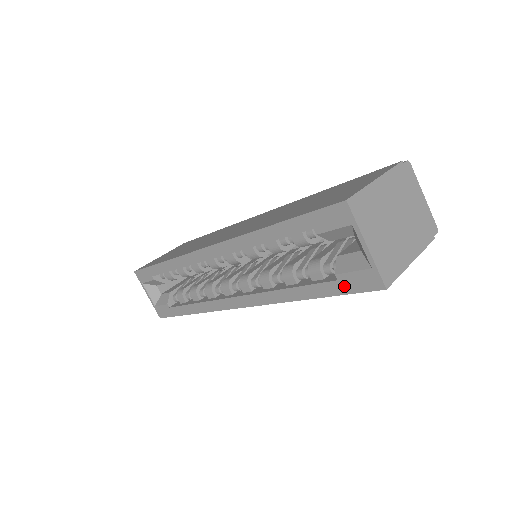
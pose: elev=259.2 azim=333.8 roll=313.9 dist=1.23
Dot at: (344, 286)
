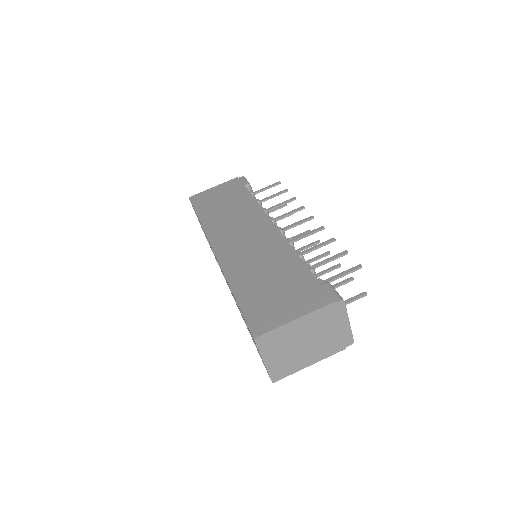
Dot at: occluded
